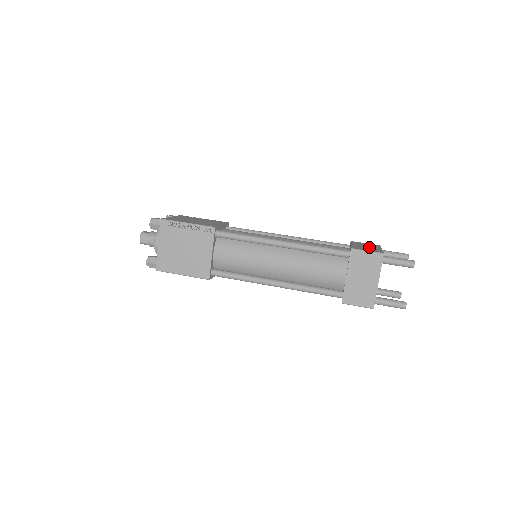
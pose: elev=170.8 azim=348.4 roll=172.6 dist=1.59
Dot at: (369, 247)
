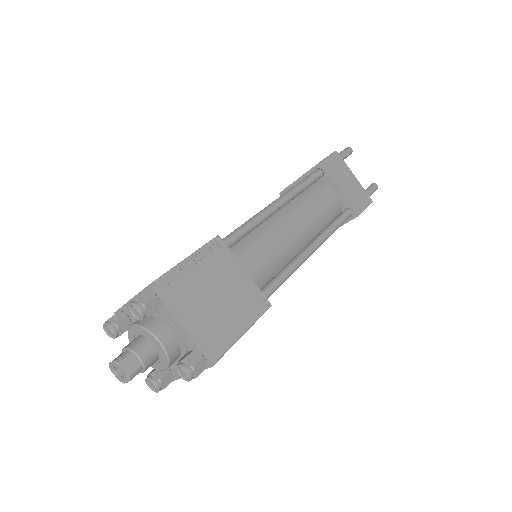
Dot at: occluded
